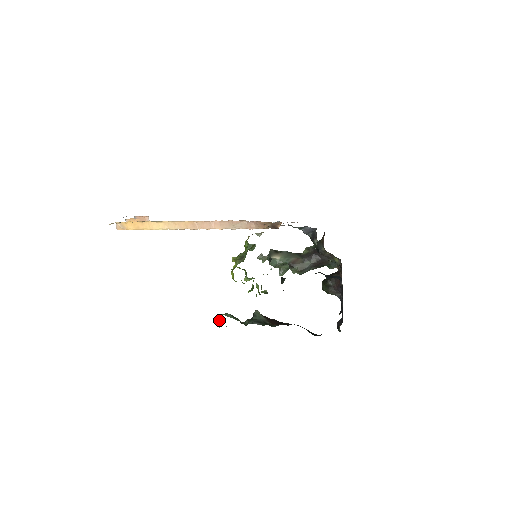
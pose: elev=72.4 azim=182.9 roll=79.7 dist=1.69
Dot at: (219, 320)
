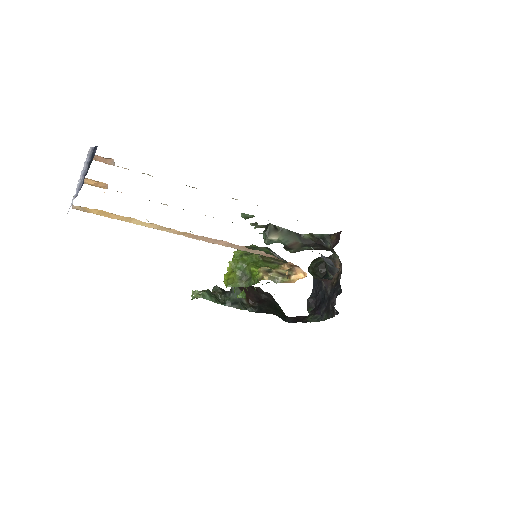
Dot at: occluded
